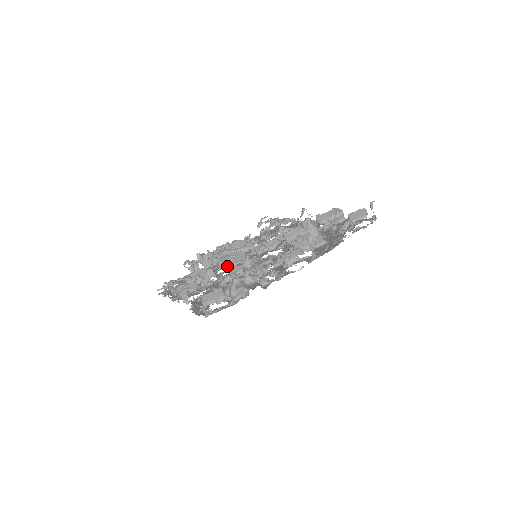
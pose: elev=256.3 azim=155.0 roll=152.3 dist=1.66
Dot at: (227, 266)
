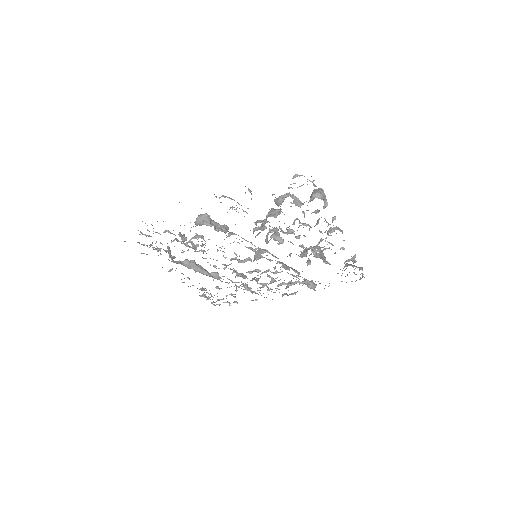
Dot at: occluded
